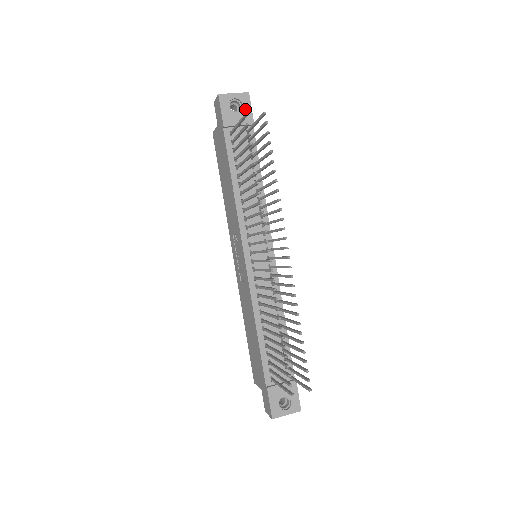
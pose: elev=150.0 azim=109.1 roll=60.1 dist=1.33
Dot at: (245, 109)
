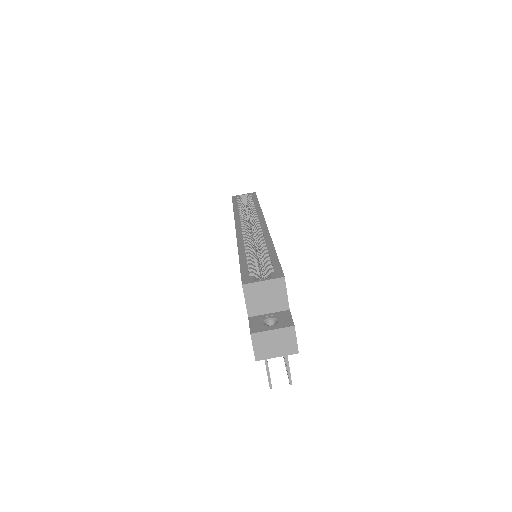
Dot at: occluded
